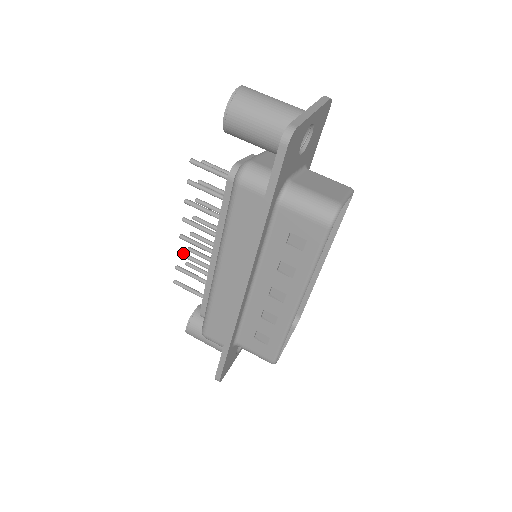
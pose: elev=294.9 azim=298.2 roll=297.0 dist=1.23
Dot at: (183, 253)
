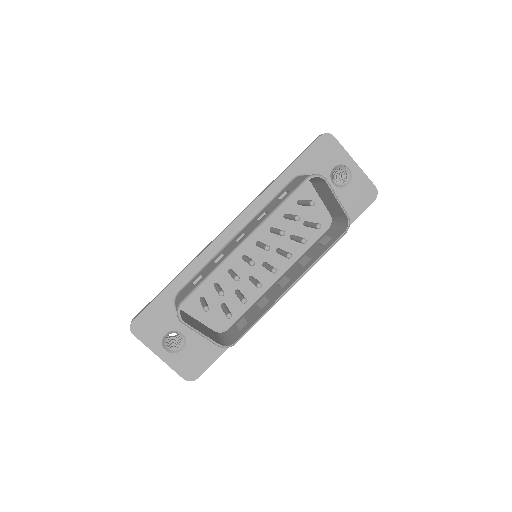
Dot at: occluded
